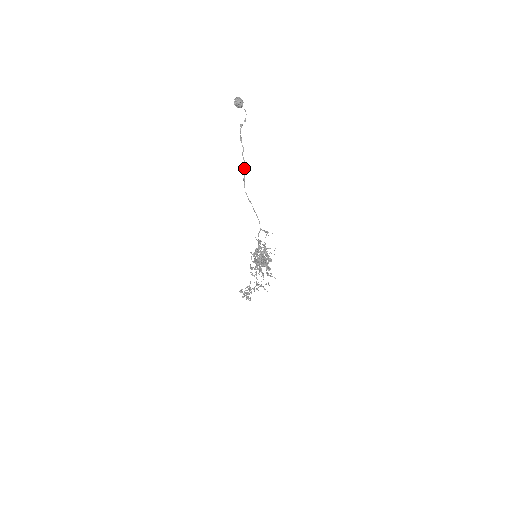
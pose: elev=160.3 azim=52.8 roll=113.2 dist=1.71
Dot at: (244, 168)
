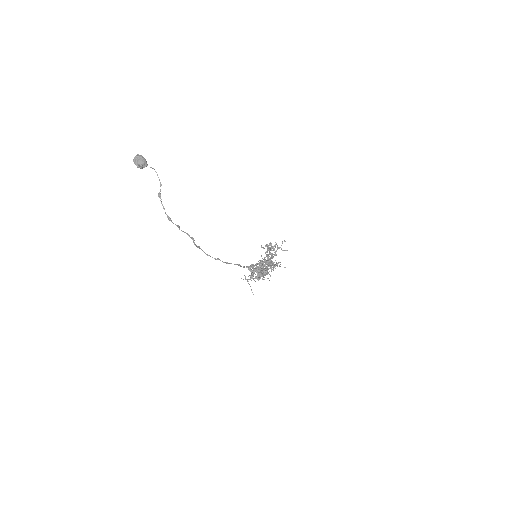
Dot at: occluded
